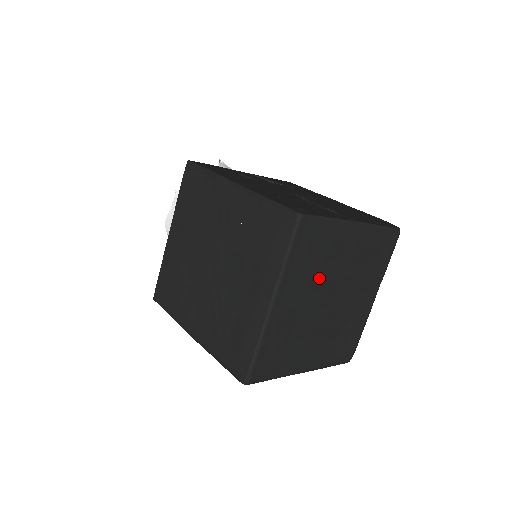
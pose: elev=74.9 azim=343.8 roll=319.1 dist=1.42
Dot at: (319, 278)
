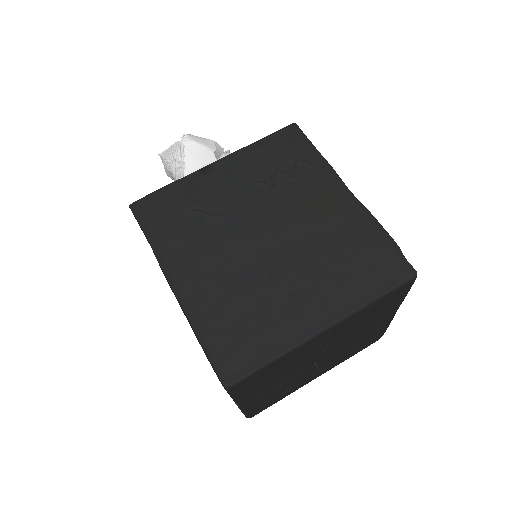
Dot at: (291, 369)
